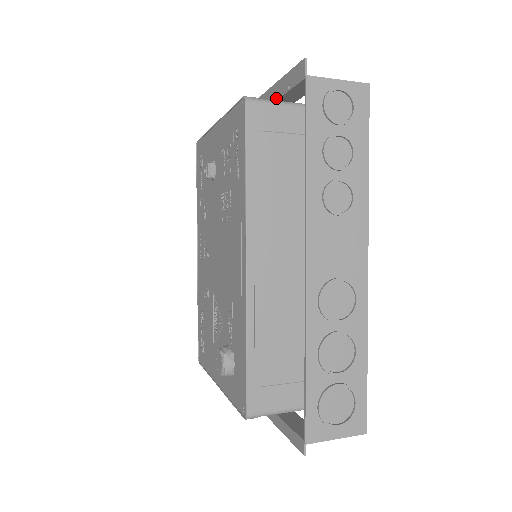
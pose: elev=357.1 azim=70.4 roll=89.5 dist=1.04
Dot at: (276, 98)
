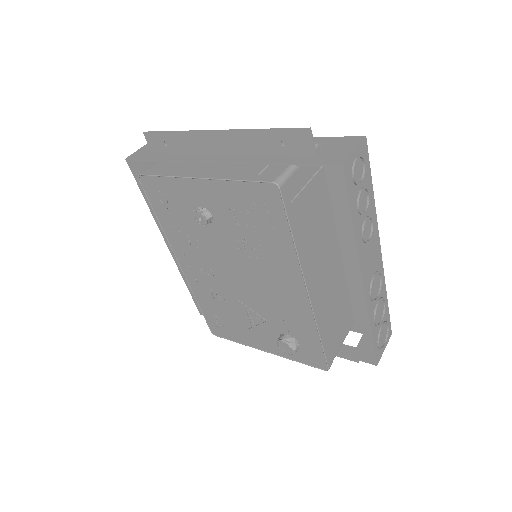
Dot at: (286, 163)
